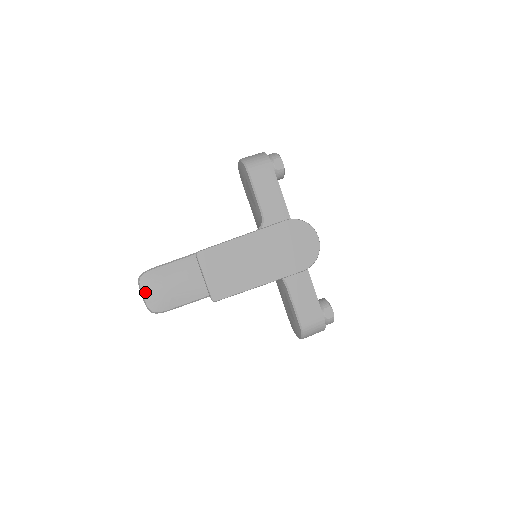
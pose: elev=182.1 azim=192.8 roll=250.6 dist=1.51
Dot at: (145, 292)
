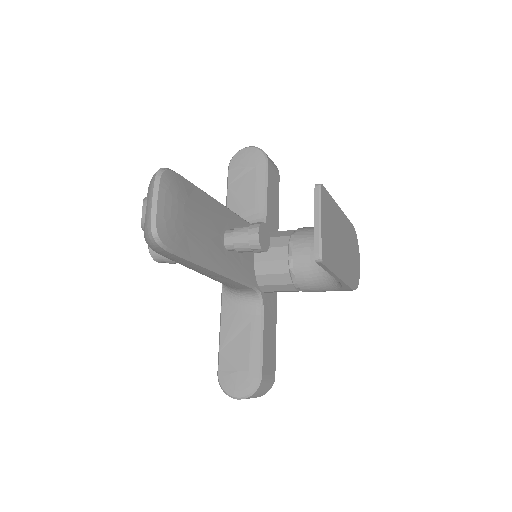
Dot at: (163, 197)
